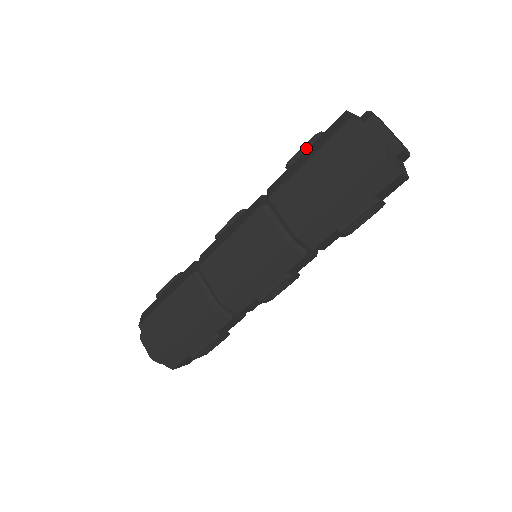
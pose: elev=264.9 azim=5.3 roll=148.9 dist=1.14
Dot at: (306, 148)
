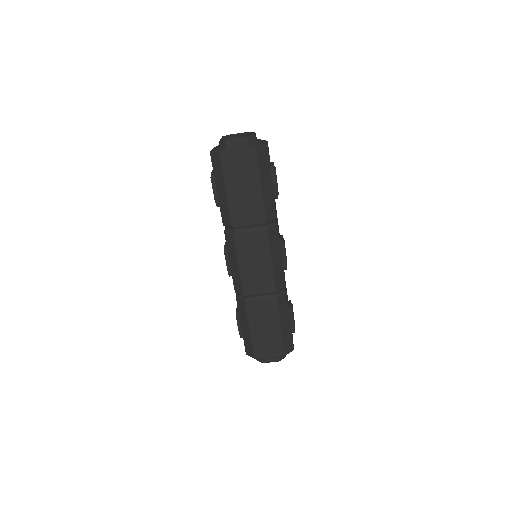
Dot at: (215, 188)
